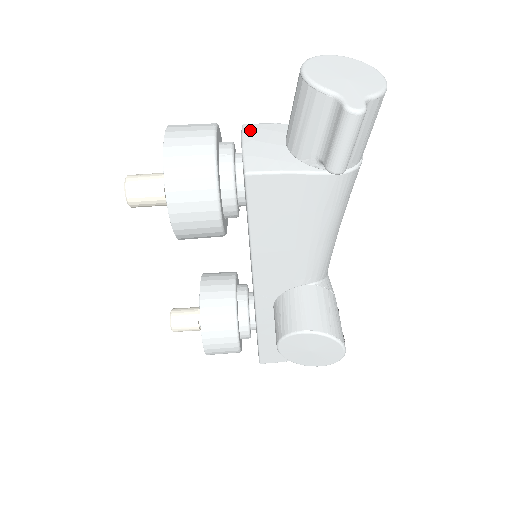
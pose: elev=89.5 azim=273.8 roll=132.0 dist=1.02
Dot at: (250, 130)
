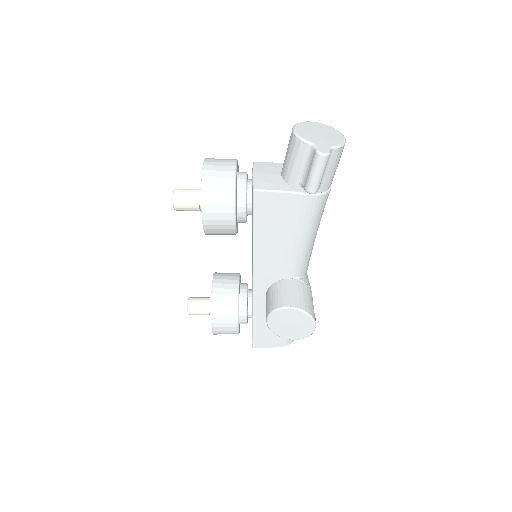
Dot at: (258, 165)
